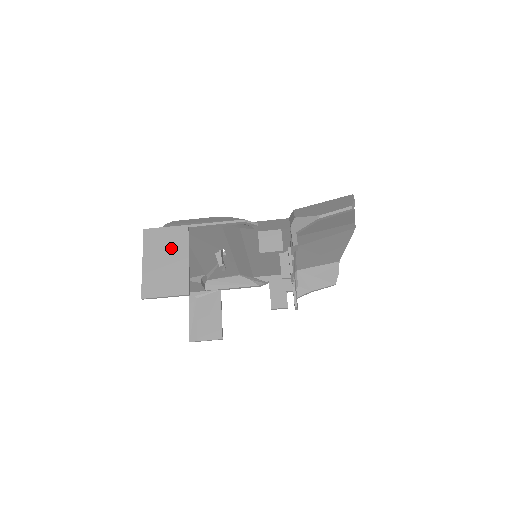
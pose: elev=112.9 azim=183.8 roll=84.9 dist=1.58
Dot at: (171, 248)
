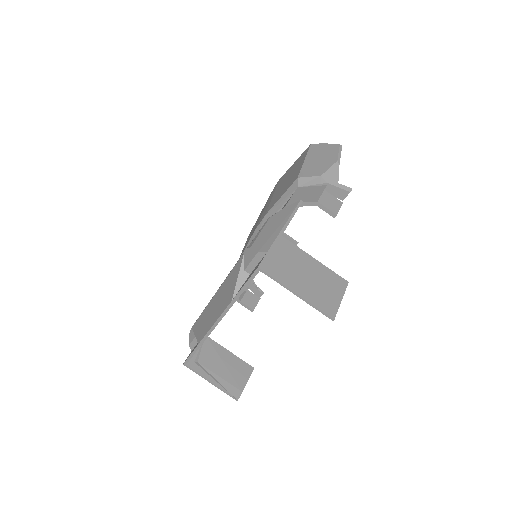
Dot at: (295, 262)
